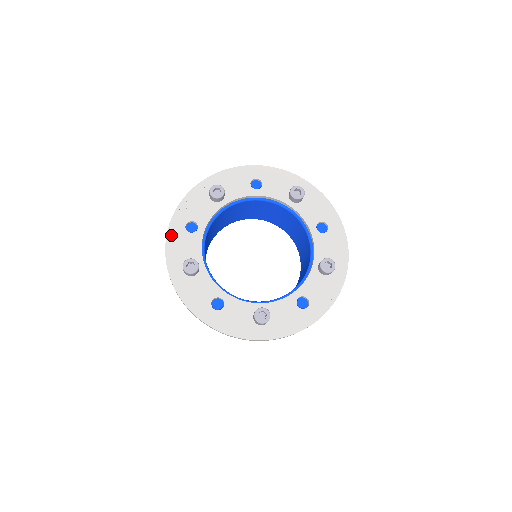
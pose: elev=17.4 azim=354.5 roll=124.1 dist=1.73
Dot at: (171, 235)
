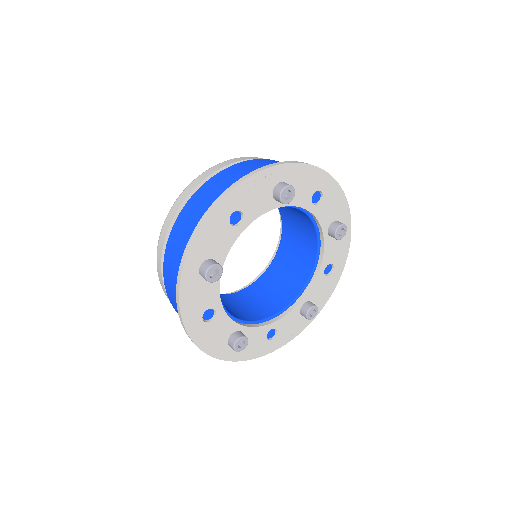
Dot at: (212, 219)
